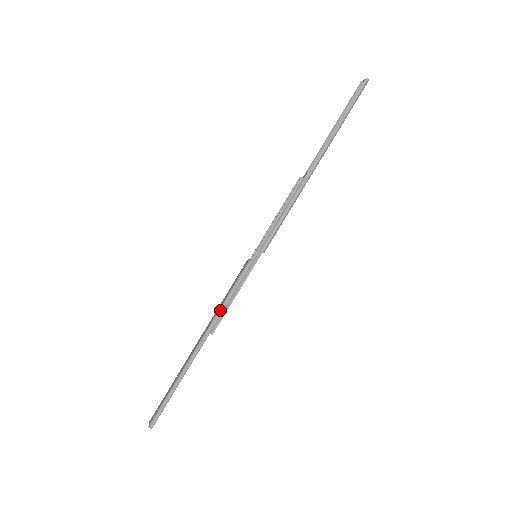
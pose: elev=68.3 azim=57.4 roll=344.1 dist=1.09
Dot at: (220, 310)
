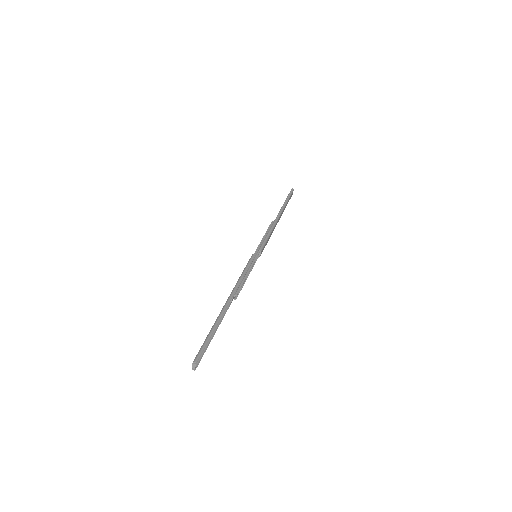
Dot at: (239, 279)
